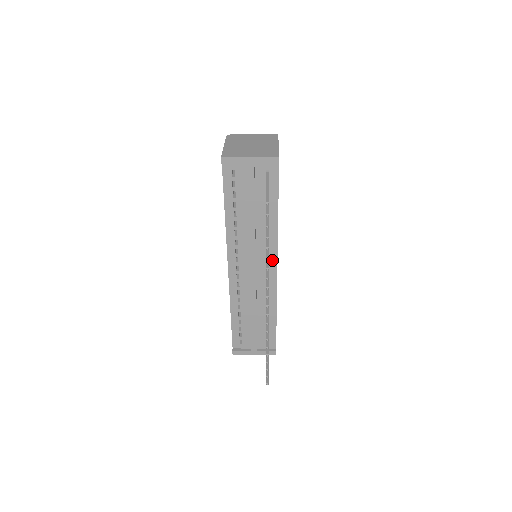
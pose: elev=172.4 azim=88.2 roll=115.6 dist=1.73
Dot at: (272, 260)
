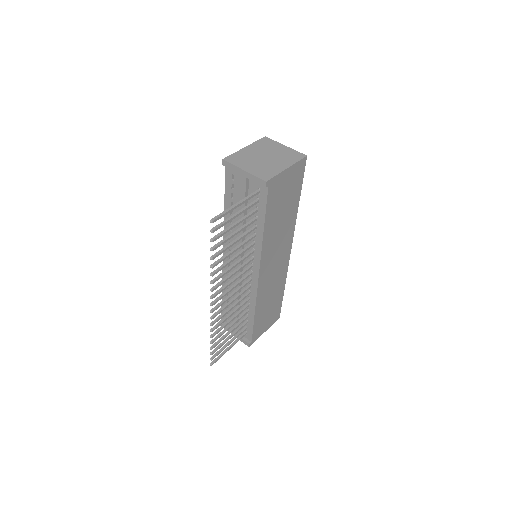
Dot at: (255, 267)
